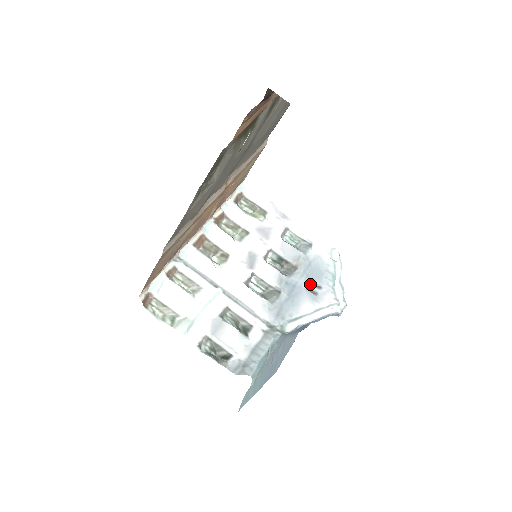
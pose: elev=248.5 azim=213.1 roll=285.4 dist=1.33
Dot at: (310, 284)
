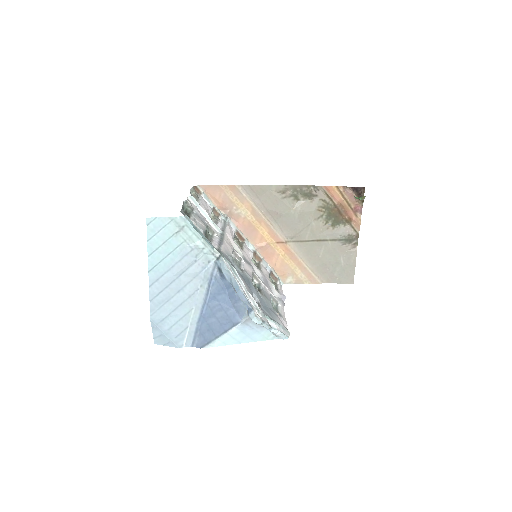
Dot at: (258, 298)
